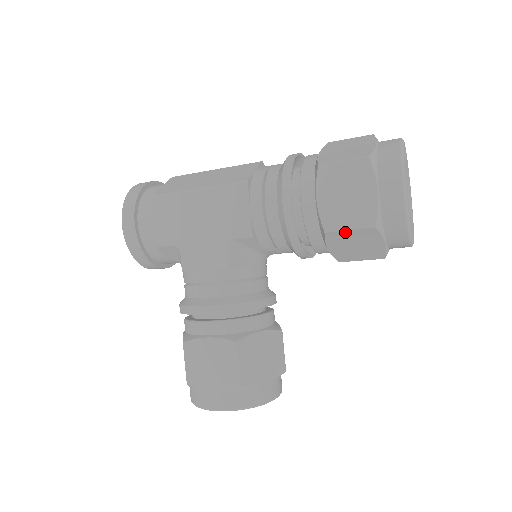
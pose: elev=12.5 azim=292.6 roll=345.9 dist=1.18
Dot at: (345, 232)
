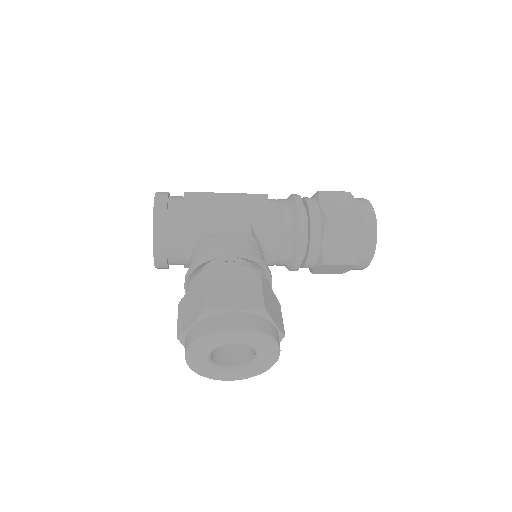
Dot at: (341, 222)
